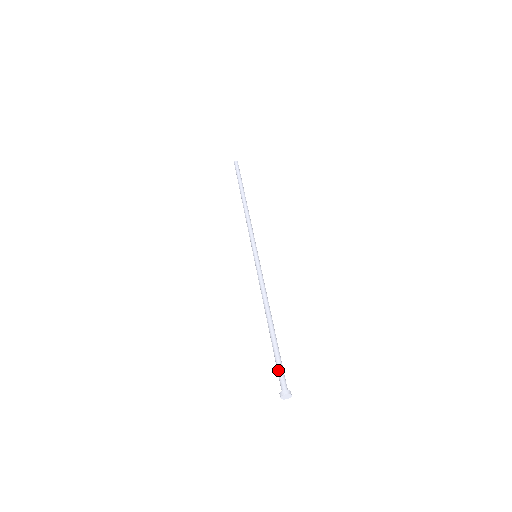
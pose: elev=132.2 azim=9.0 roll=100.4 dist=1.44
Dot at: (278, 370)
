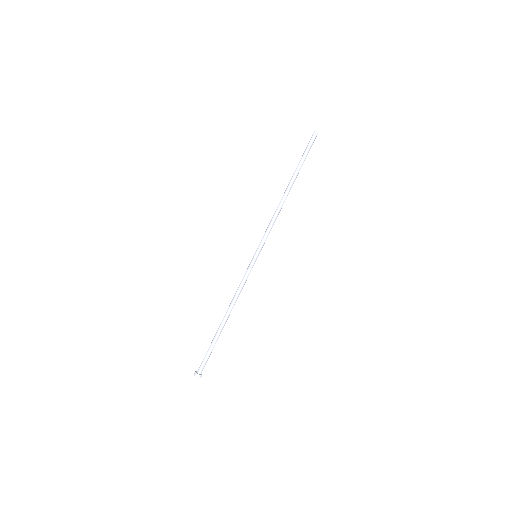
Dot at: (205, 358)
